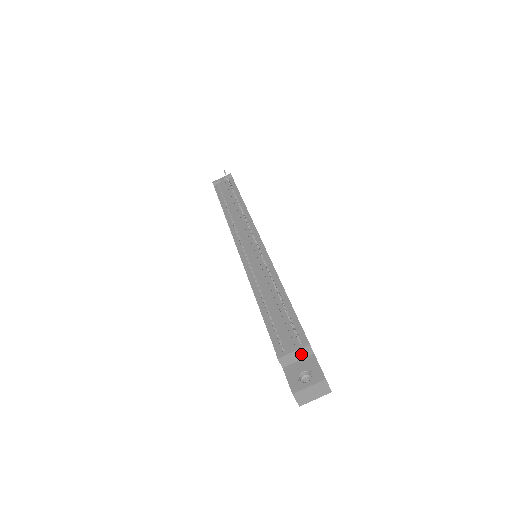
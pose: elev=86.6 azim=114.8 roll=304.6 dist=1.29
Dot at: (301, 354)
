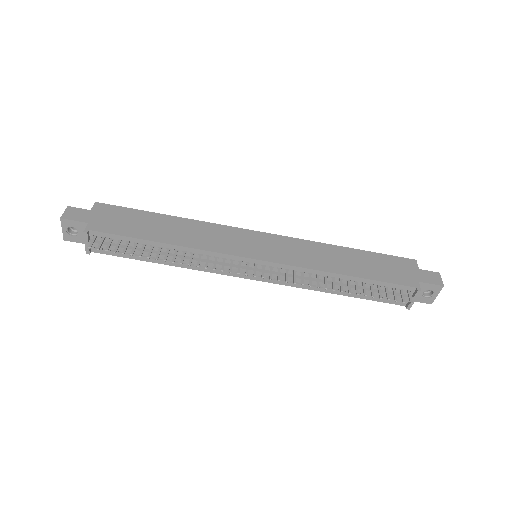
Dot at: occluded
